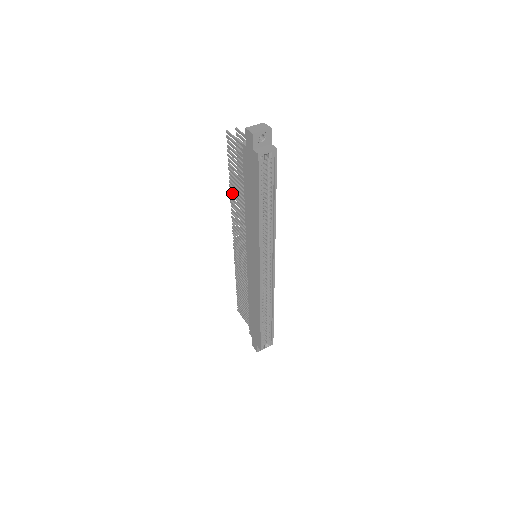
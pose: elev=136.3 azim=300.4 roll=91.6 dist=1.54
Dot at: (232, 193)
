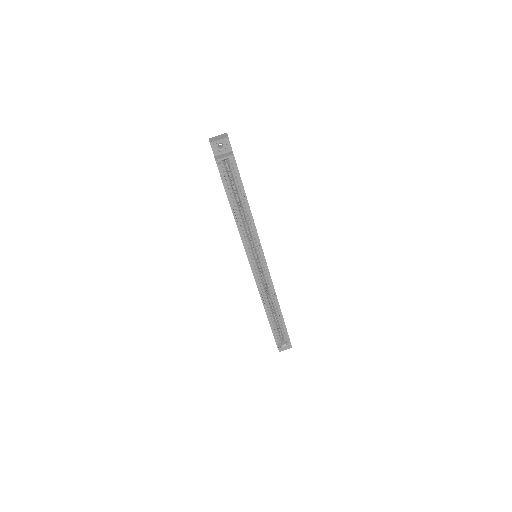
Dot at: occluded
